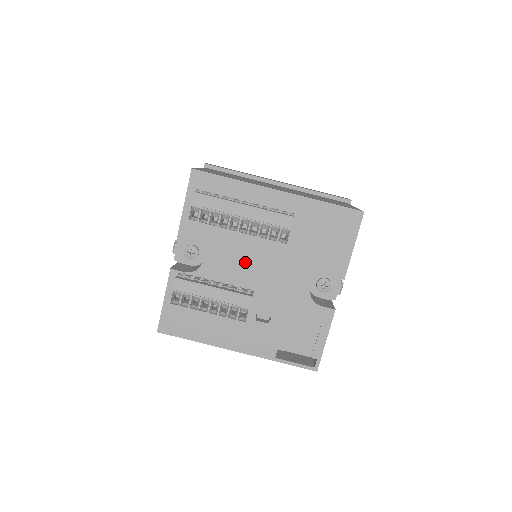
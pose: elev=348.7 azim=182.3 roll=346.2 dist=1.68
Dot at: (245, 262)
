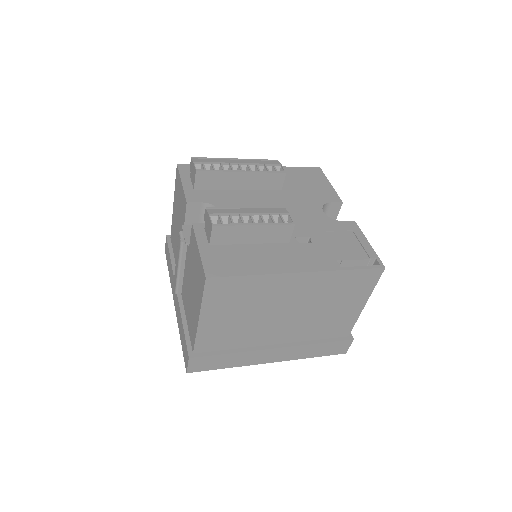
Dot at: occluded
